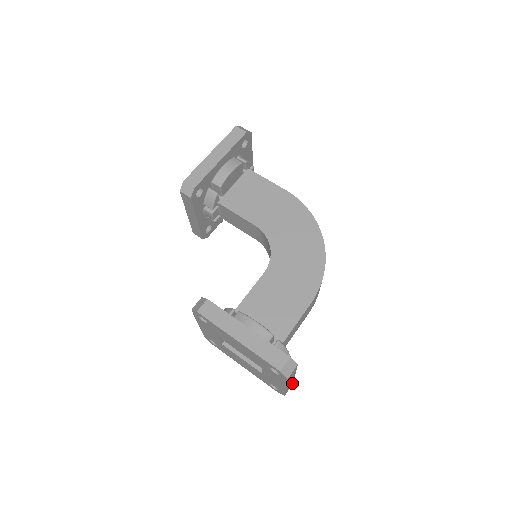
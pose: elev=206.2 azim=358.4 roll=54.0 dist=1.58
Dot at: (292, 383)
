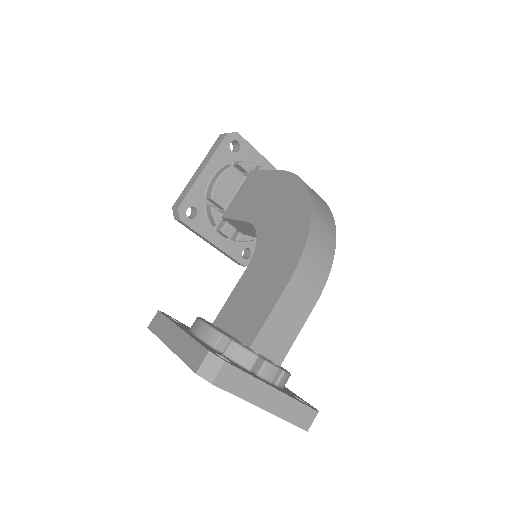
Dot at: (310, 409)
